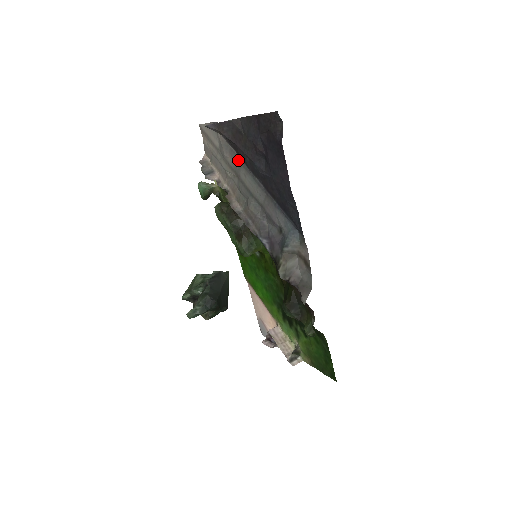
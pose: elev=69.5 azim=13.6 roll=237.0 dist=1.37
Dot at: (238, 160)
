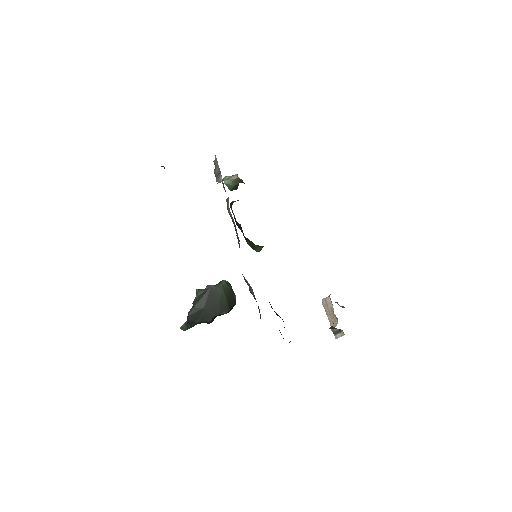
Dot at: occluded
